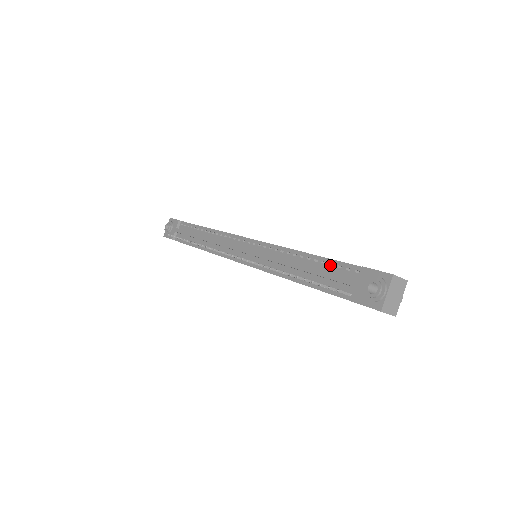
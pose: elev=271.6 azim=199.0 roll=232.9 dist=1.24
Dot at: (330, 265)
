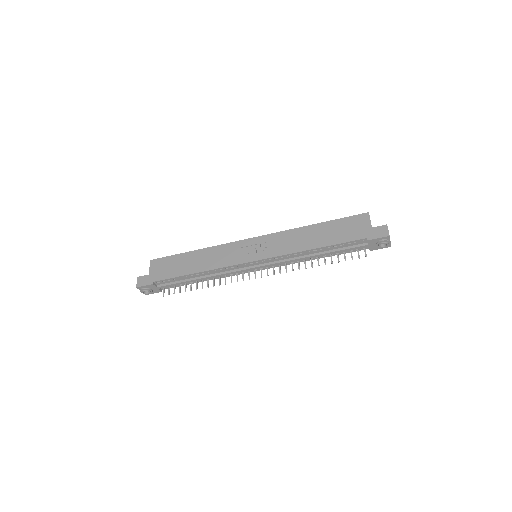
Dot at: (340, 245)
